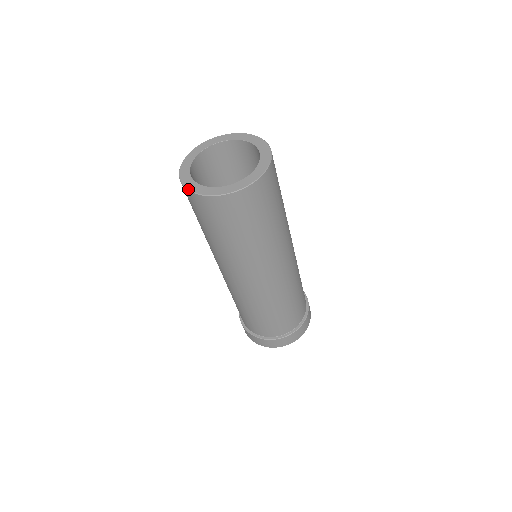
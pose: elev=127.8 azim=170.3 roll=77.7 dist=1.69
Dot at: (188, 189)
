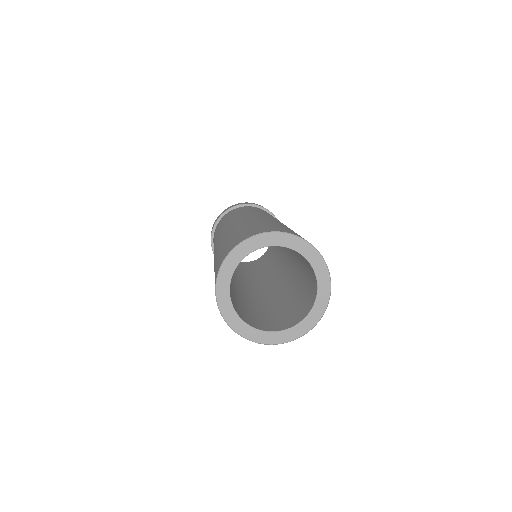
Dot at: (216, 286)
